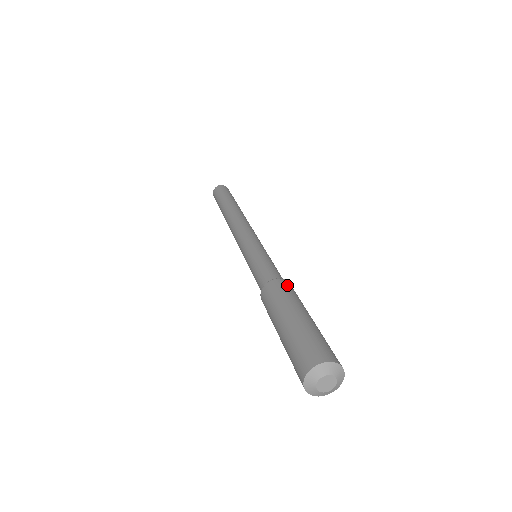
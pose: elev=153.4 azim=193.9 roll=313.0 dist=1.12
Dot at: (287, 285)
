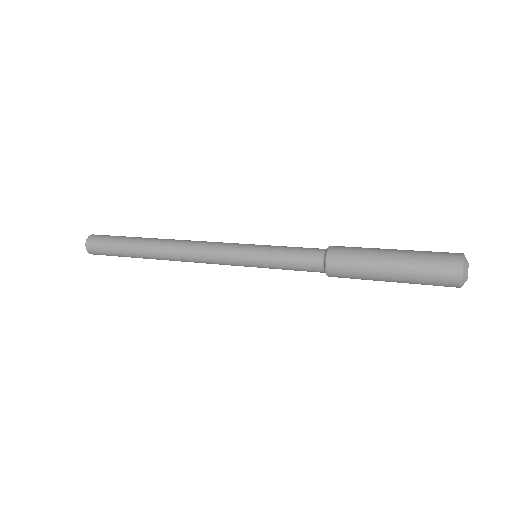
Dot at: occluded
